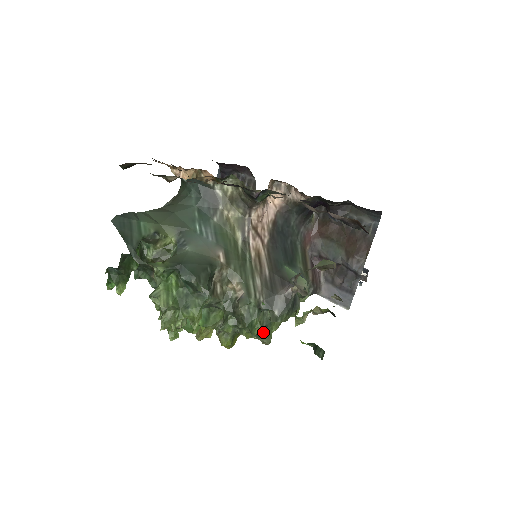
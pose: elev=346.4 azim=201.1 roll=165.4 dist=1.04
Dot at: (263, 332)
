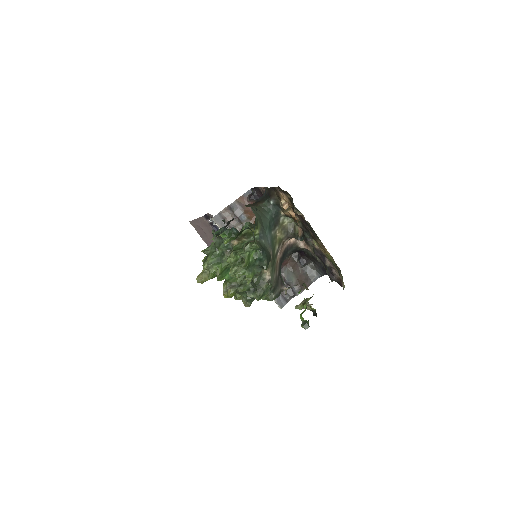
Dot at: (252, 300)
